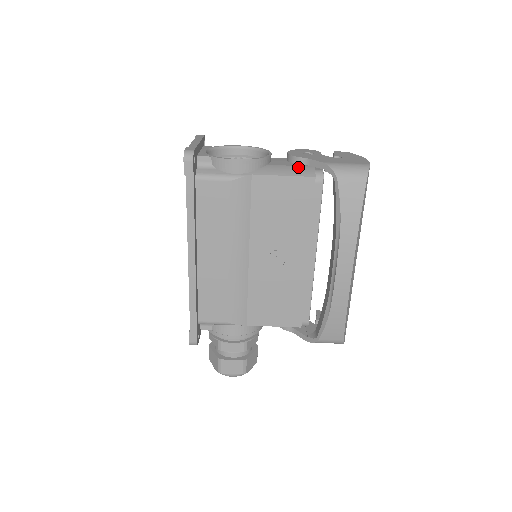
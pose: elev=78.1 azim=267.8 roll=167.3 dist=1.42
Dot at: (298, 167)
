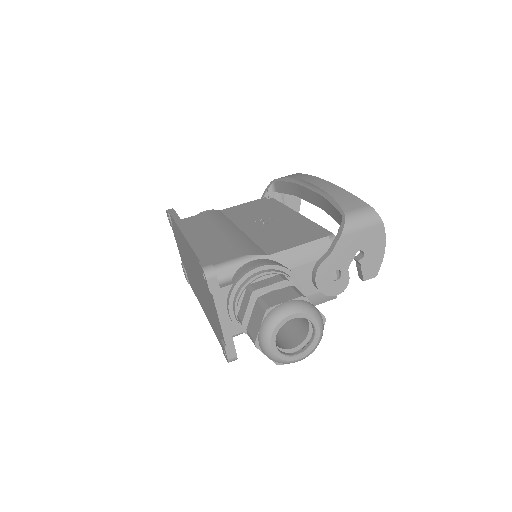
Dot at: occluded
